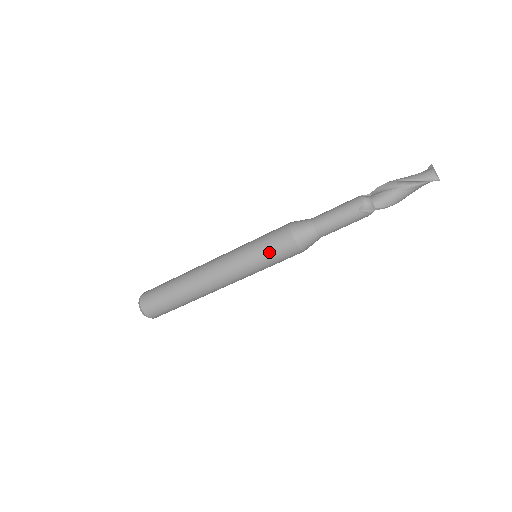
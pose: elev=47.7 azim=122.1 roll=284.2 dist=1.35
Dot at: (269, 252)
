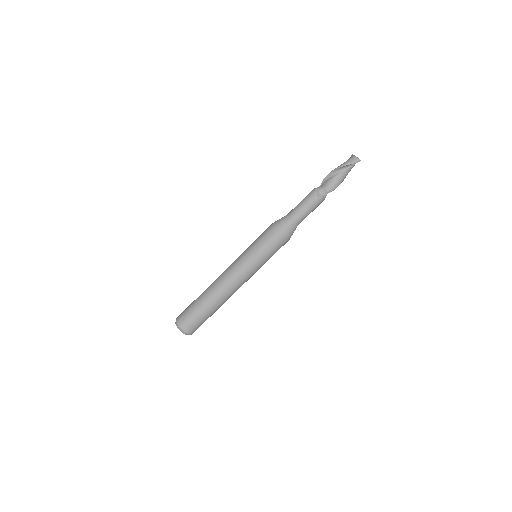
Dot at: (266, 247)
